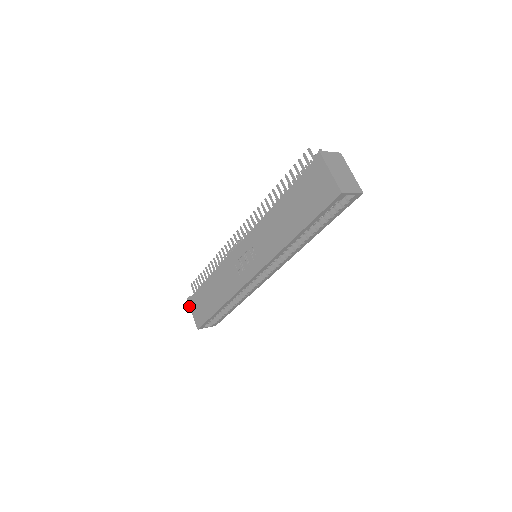
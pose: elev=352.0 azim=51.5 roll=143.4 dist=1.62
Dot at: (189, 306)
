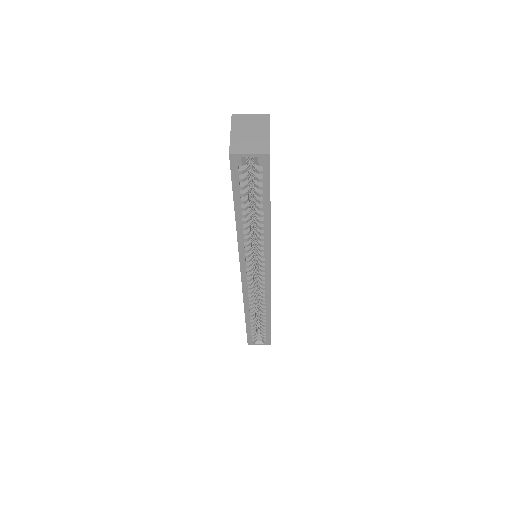
Dot at: occluded
